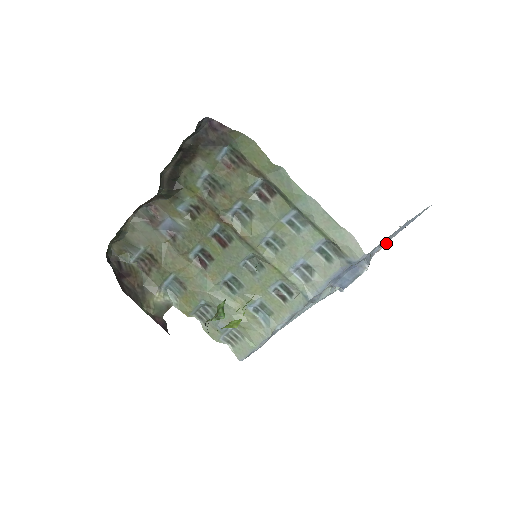
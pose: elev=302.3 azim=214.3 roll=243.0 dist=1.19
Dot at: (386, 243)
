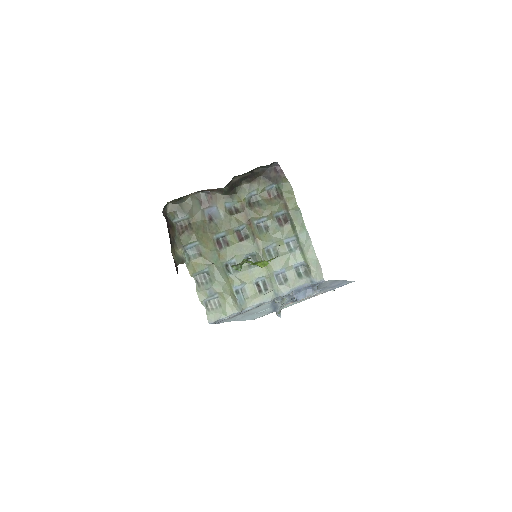
Dot at: (322, 293)
